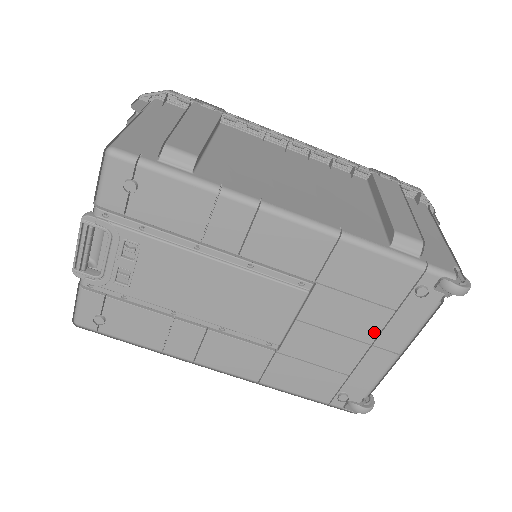
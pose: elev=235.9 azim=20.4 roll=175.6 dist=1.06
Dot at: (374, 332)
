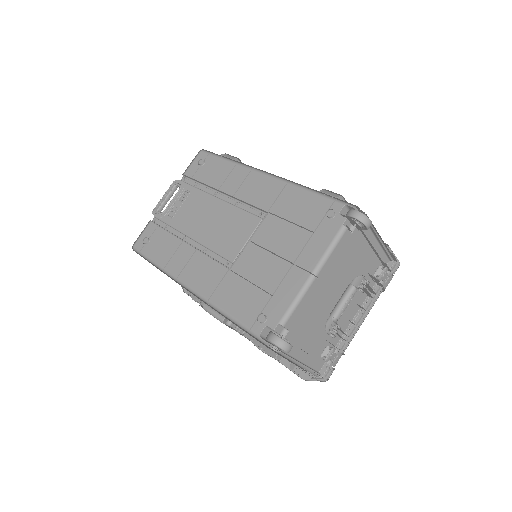
Dot at: (297, 251)
